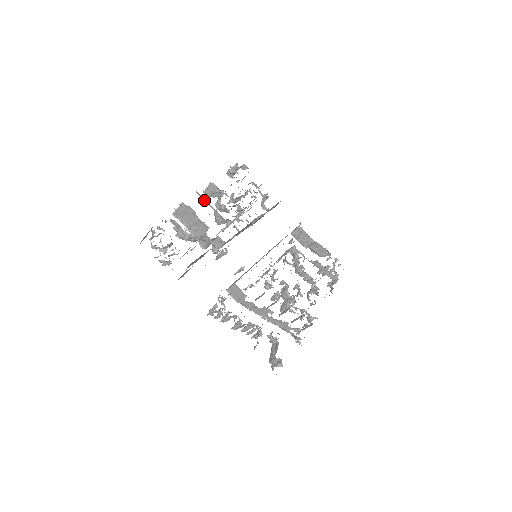
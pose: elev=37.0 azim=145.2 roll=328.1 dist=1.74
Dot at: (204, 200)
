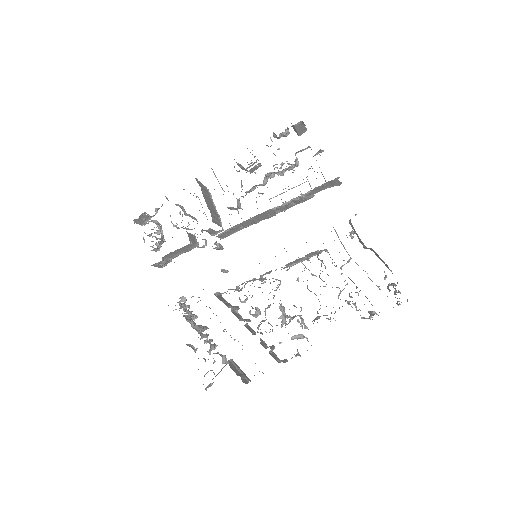
Dot at: occluded
